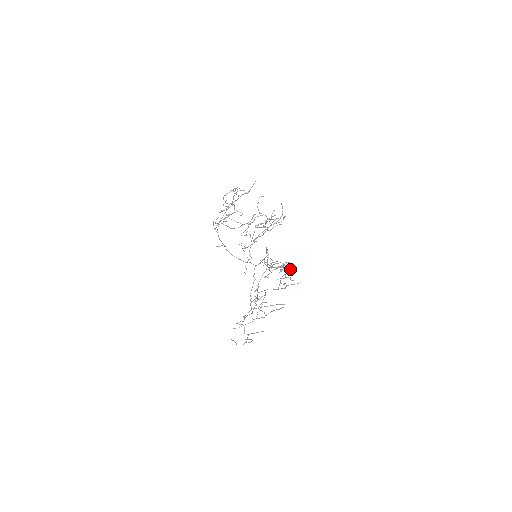
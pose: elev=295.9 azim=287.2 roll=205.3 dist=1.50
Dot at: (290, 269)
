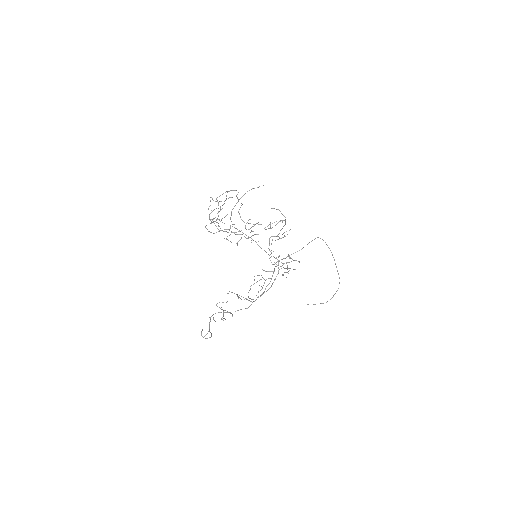
Dot at: occluded
